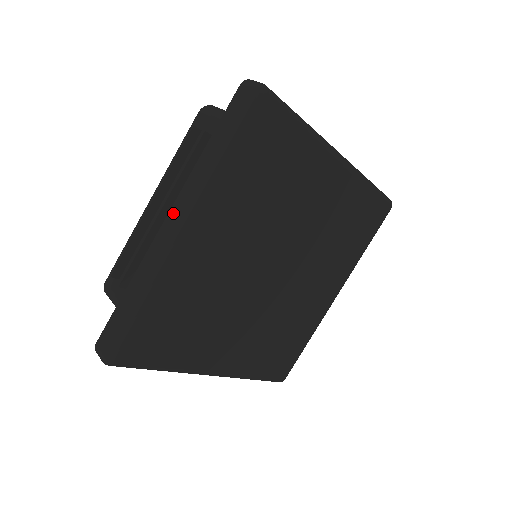
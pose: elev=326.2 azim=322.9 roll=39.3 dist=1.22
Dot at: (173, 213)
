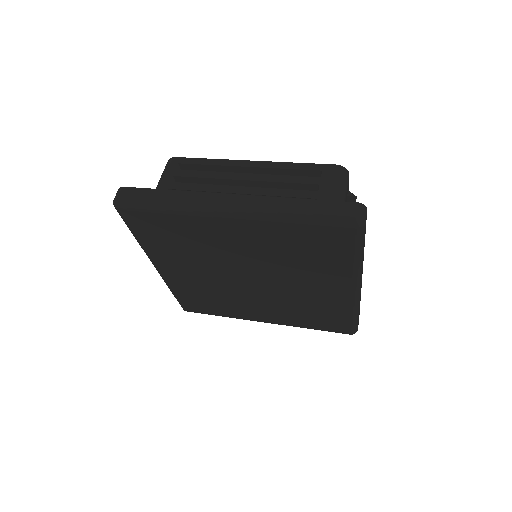
Dot at: occluded
